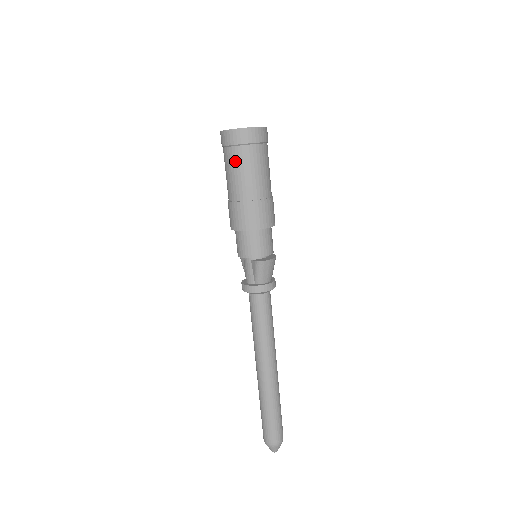
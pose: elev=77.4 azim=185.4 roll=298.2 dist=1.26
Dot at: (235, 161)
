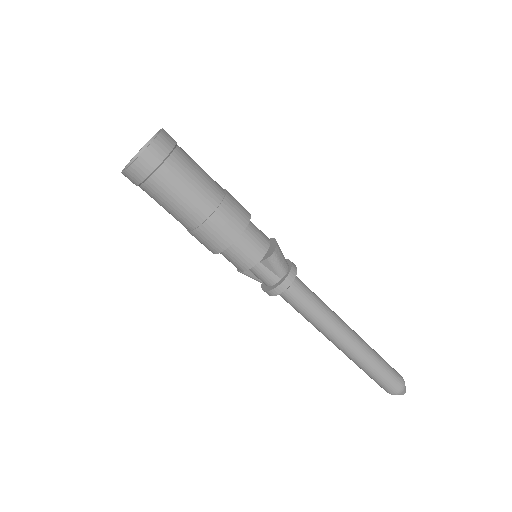
Dot at: (169, 185)
